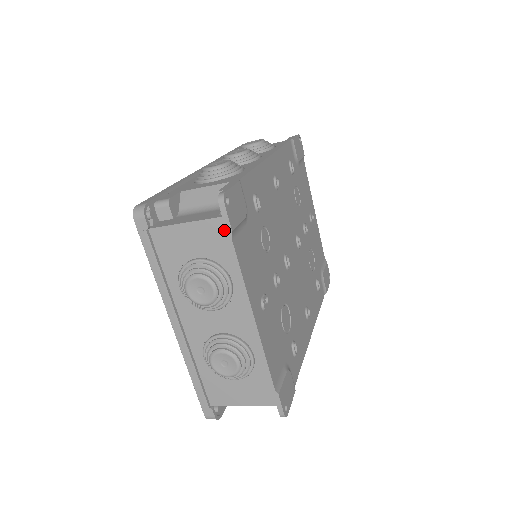
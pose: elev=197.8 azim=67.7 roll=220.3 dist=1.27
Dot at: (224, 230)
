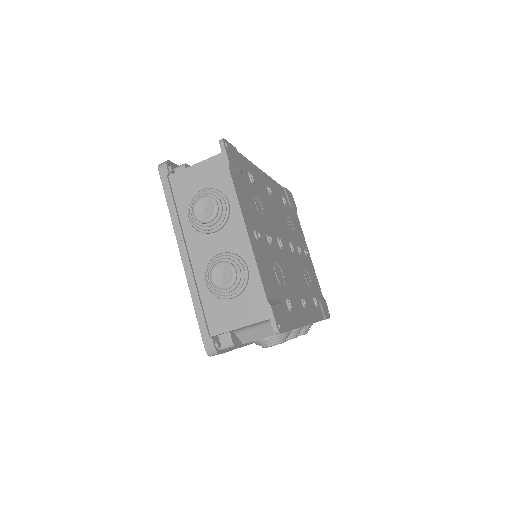
Dot at: (223, 162)
